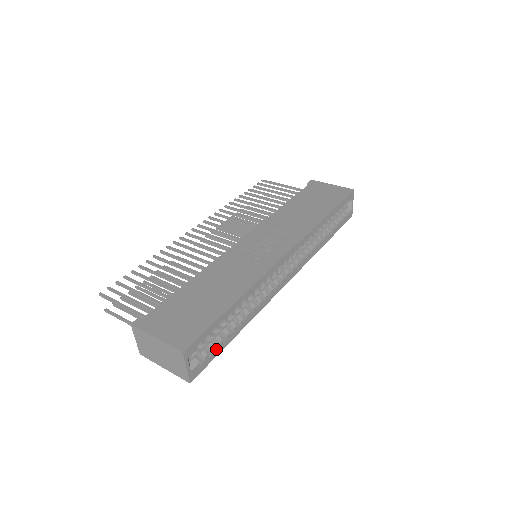
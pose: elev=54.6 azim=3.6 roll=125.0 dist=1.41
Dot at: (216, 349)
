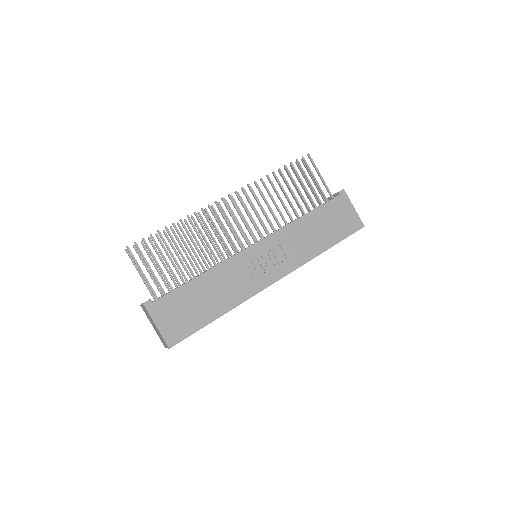
Dot at: occluded
